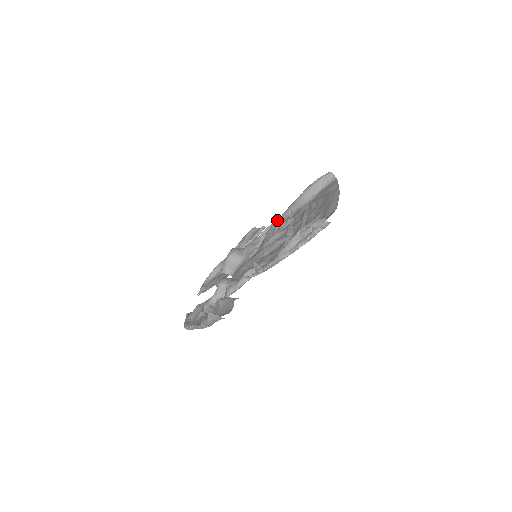
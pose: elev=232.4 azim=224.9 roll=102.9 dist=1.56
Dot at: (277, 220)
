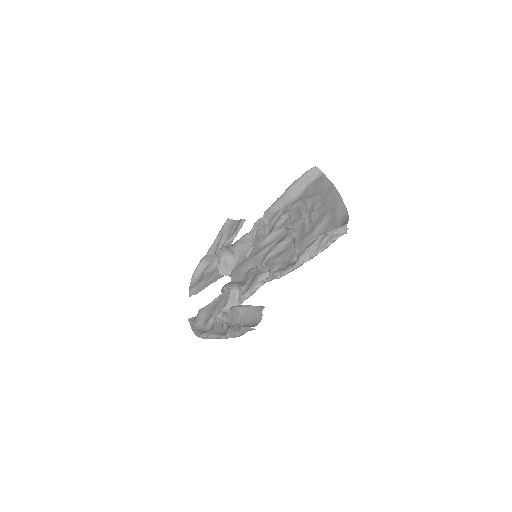
Dot at: (264, 215)
